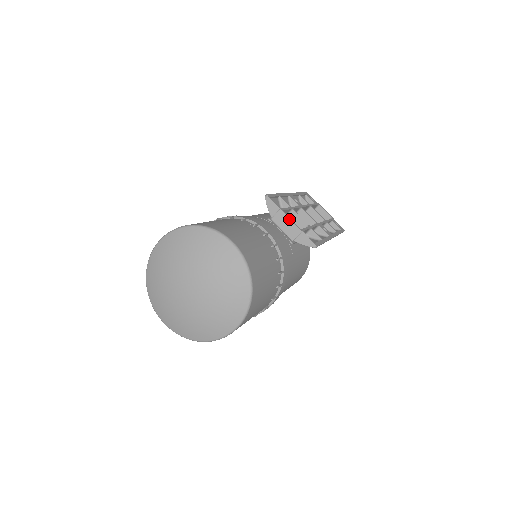
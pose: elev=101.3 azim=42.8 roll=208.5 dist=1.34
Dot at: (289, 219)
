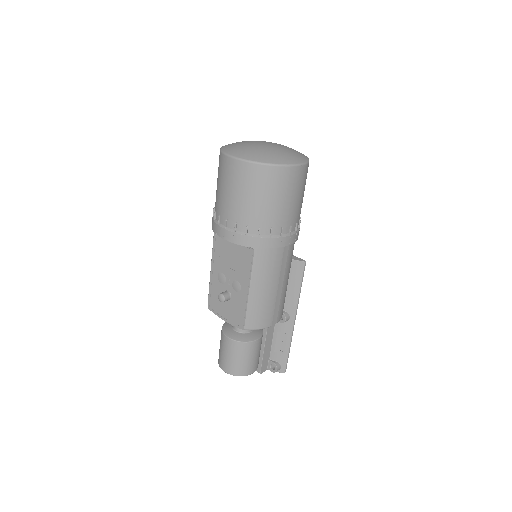
Dot at: occluded
